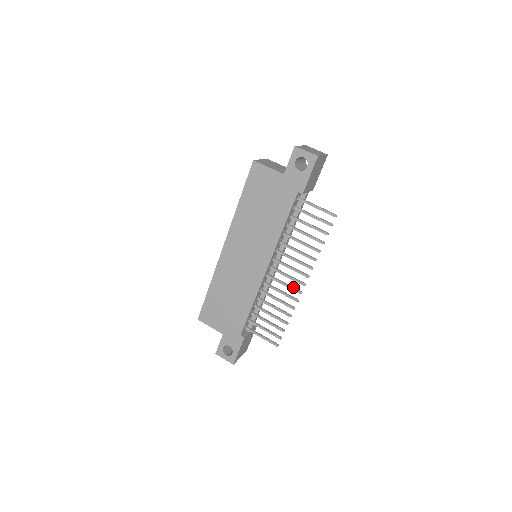
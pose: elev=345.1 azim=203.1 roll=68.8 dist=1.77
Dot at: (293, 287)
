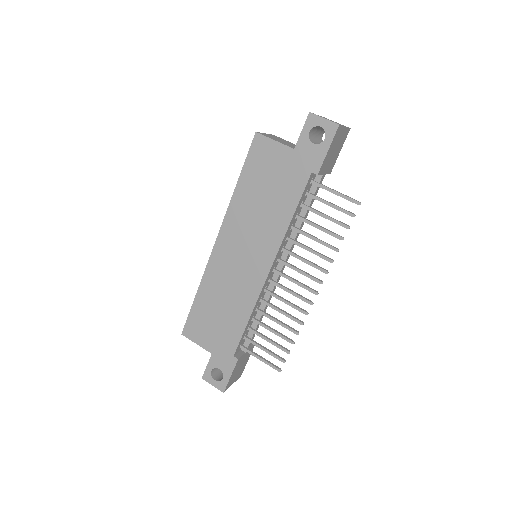
Dot at: (302, 296)
